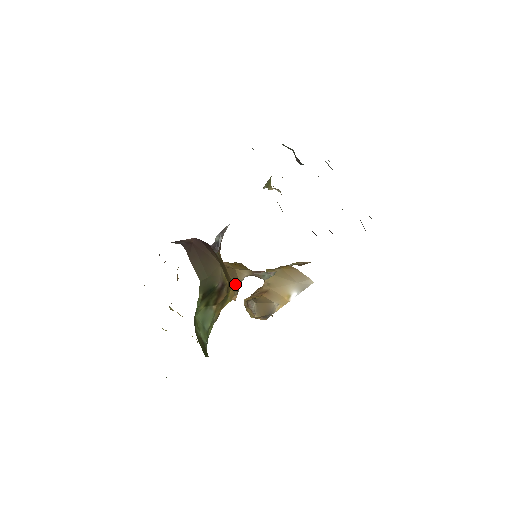
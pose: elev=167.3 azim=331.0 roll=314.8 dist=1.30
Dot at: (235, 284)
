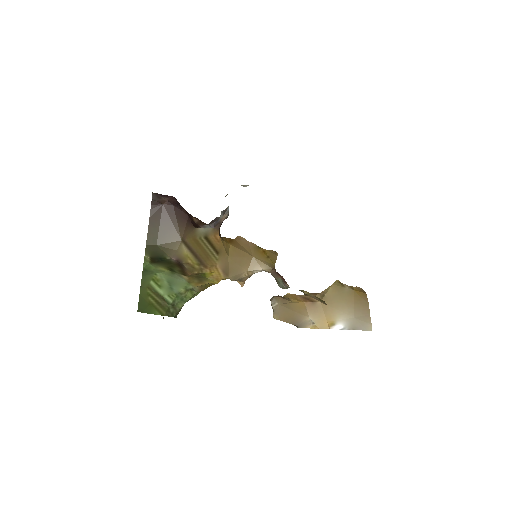
Dot at: (235, 270)
